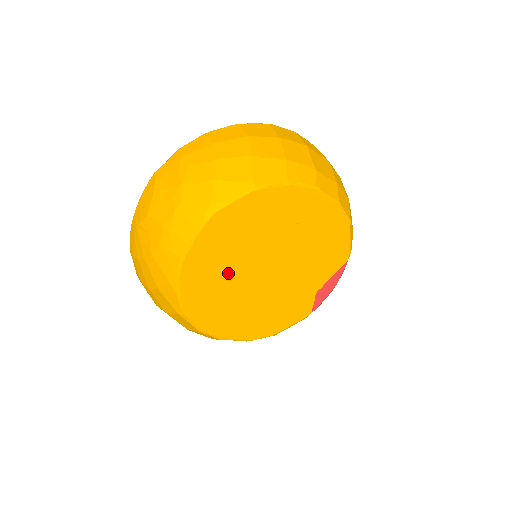
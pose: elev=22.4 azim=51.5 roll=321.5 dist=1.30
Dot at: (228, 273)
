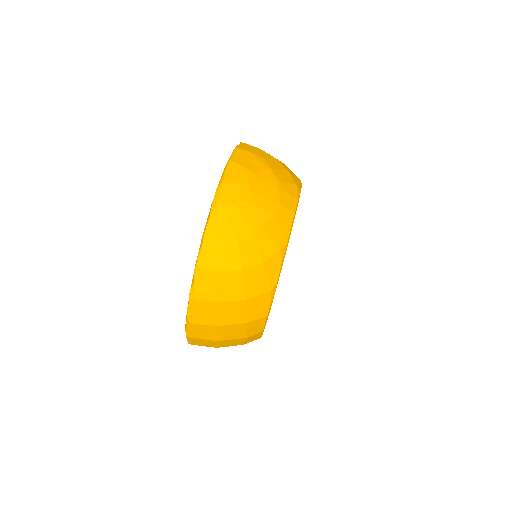
Dot at: occluded
